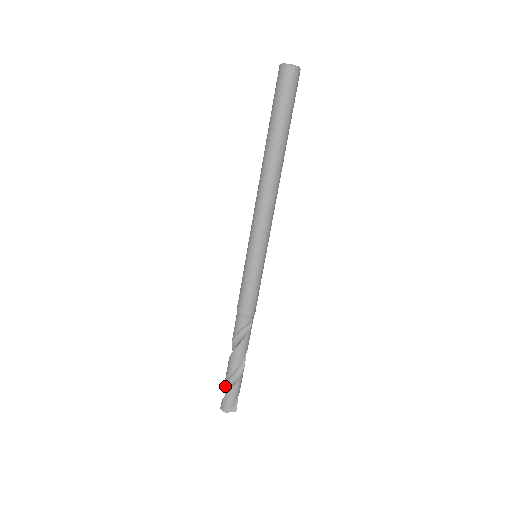
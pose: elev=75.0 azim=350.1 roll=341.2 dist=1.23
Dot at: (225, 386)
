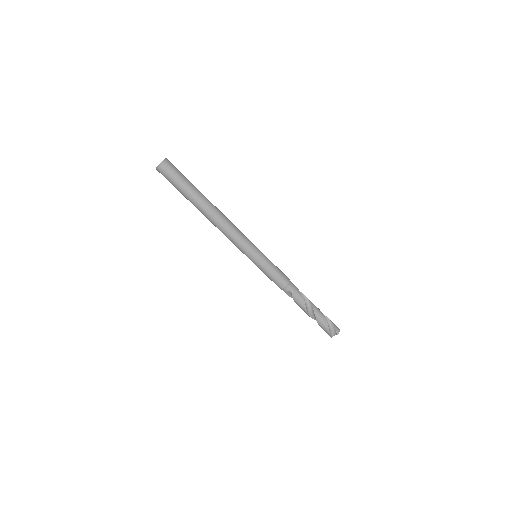
Dot at: occluded
